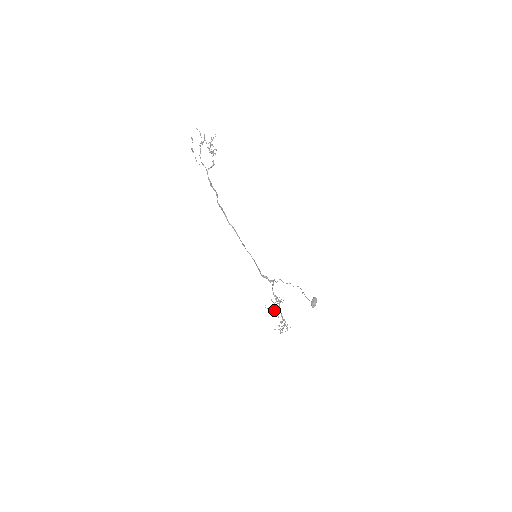
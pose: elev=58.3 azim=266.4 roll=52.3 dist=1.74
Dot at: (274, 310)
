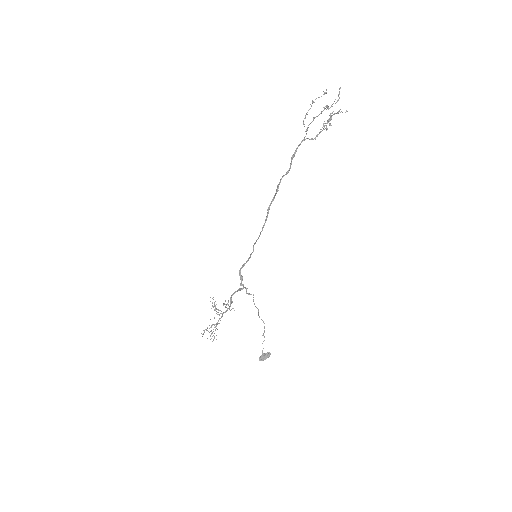
Dot at: (218, 312)
